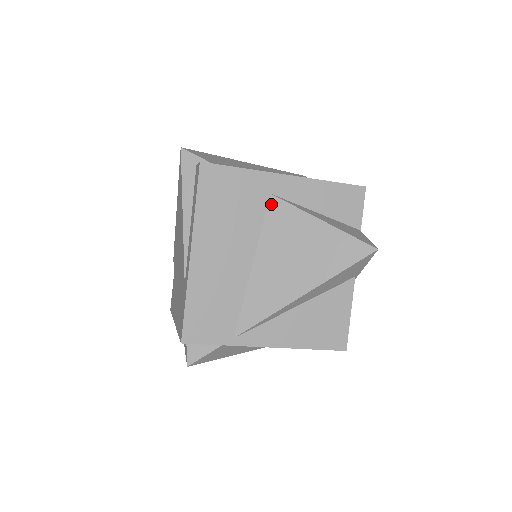
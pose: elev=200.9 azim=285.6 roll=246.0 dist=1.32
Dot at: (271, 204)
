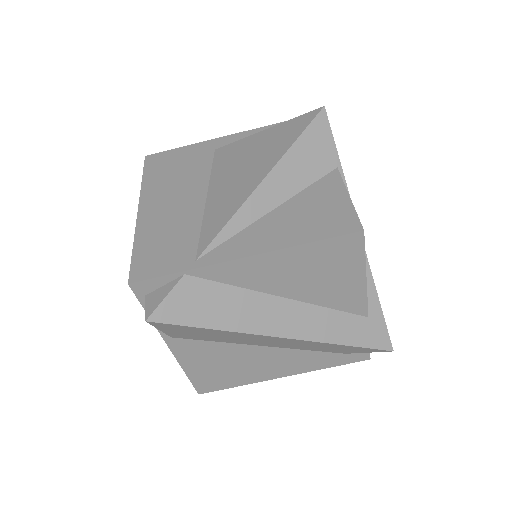
Dot at: (217, 154)
